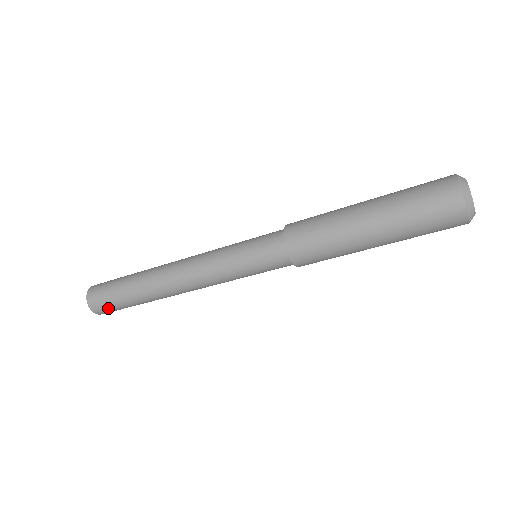
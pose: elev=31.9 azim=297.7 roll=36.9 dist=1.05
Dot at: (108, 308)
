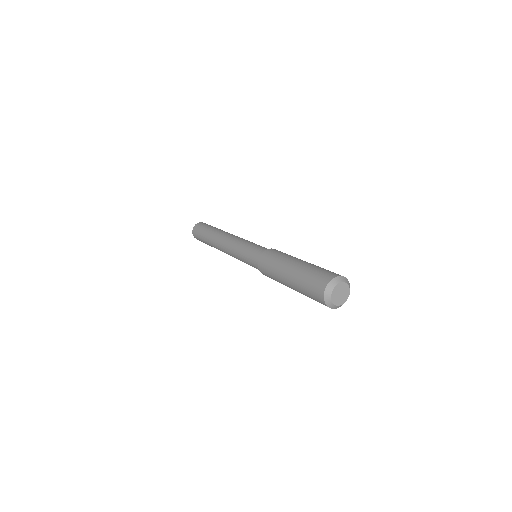
Dot at: occluded
